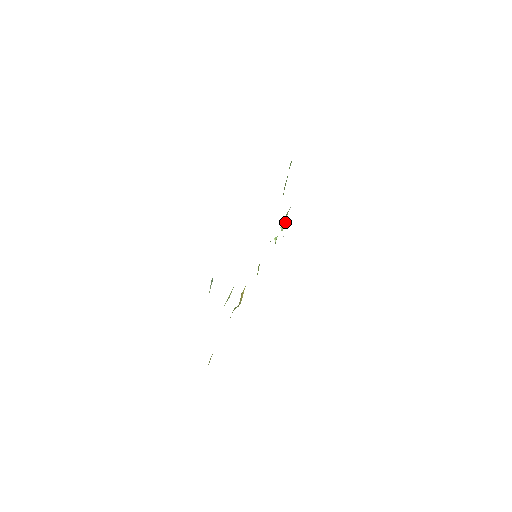
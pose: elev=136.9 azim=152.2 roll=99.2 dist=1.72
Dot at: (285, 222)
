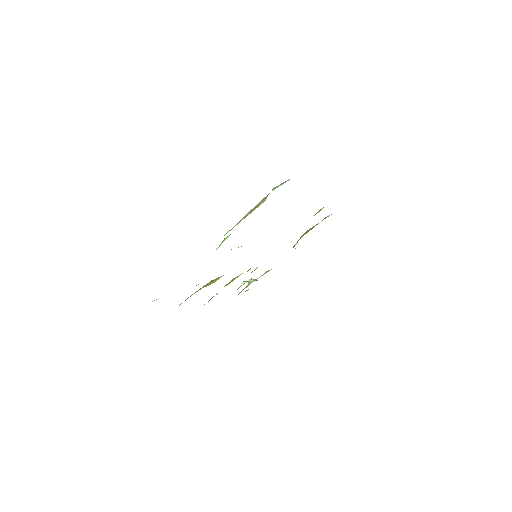
Dot at: (255, 280)
